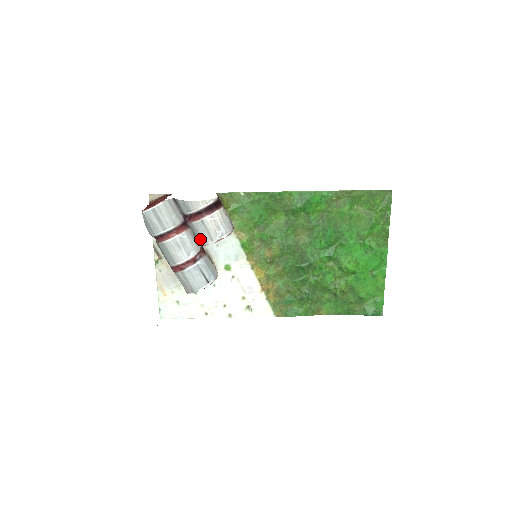
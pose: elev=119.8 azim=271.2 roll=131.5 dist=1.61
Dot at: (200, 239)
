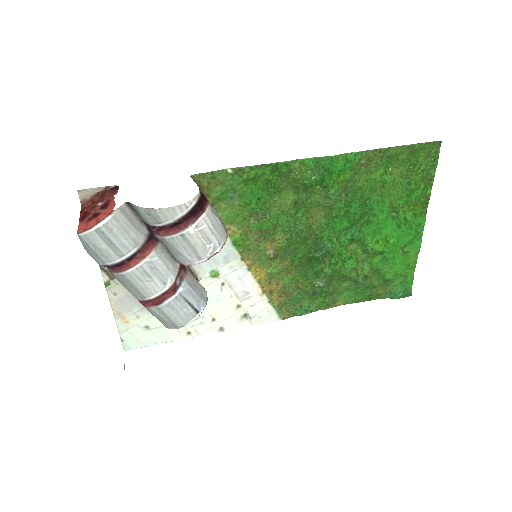
Dot at: (179, 257)
